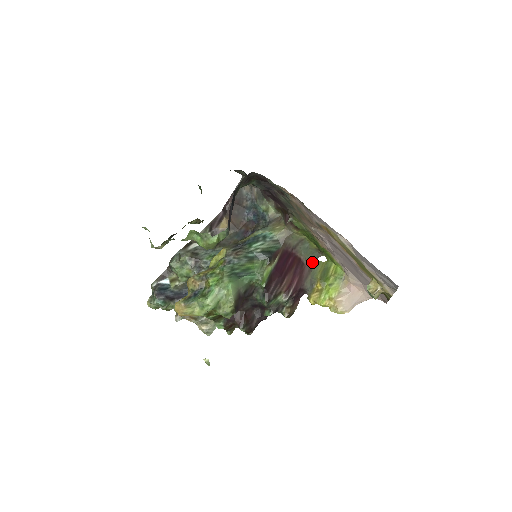
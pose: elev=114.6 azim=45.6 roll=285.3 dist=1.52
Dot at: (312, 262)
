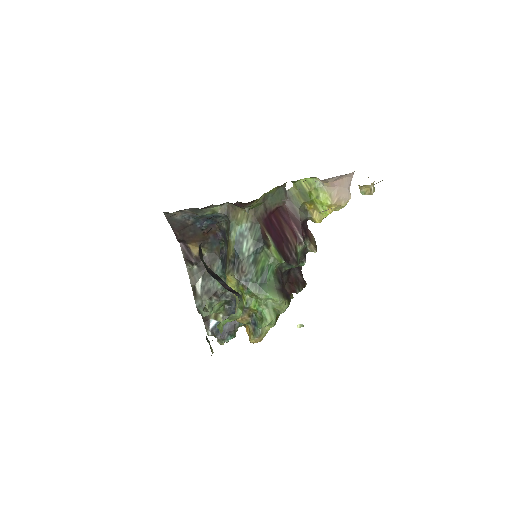
Dot at: (285, 197)
